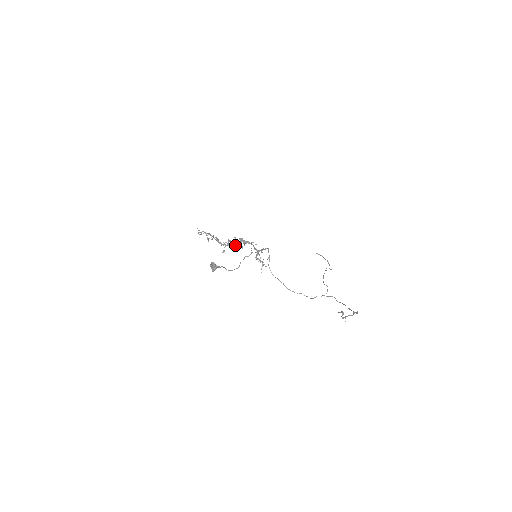
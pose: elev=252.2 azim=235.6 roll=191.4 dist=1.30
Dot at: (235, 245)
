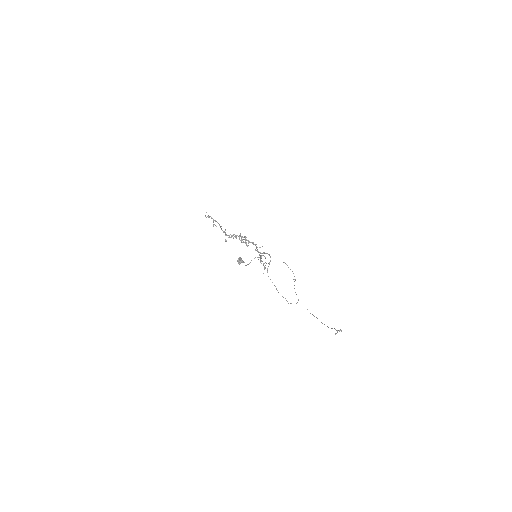
Dot at: occluded
